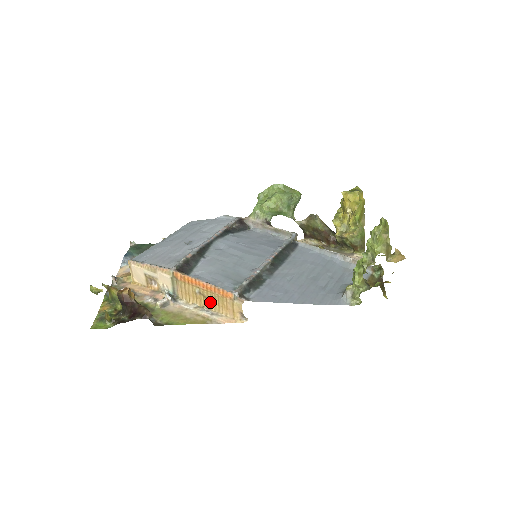
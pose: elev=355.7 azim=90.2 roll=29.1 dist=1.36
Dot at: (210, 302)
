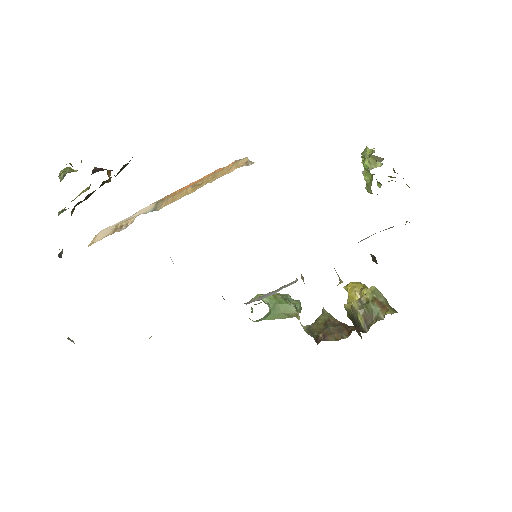
Dot at: (205, 182)
